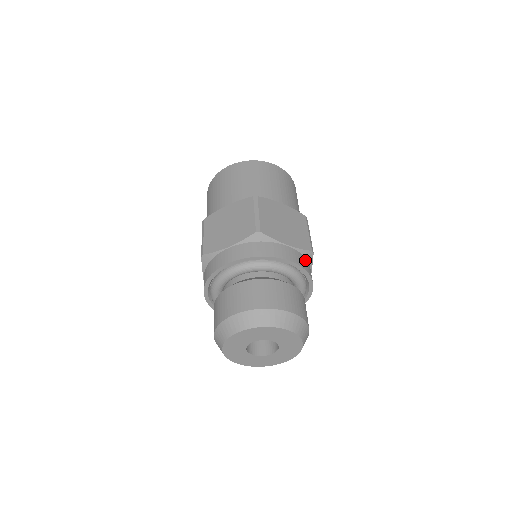
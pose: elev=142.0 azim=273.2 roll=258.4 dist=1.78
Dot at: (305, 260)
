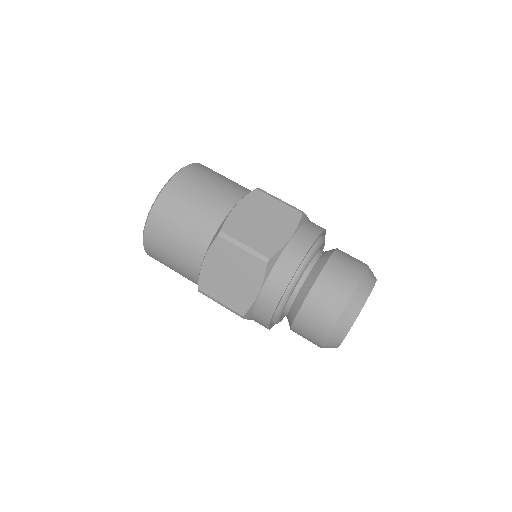
Dot at: (307, 226)
